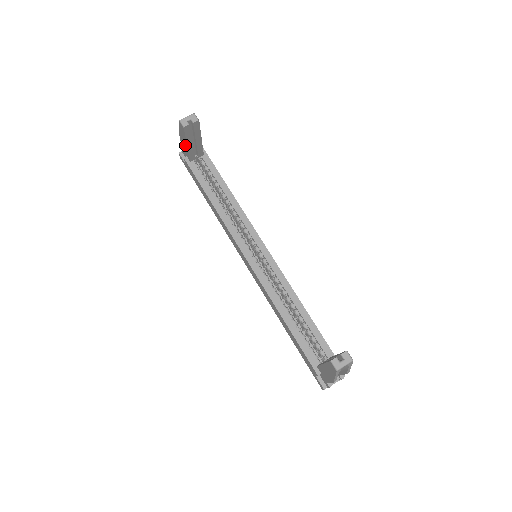
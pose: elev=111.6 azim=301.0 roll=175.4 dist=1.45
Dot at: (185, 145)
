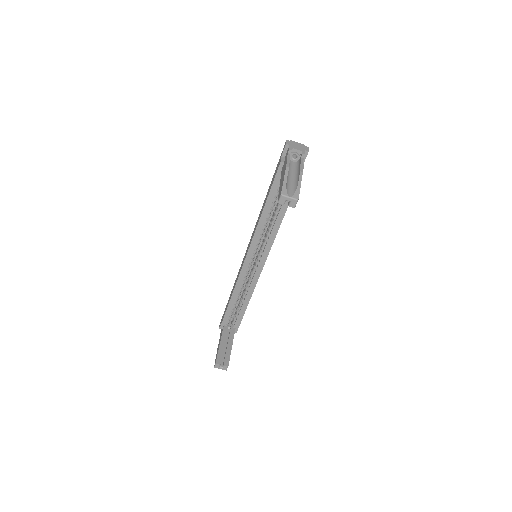
Dot at: (282, 177)
